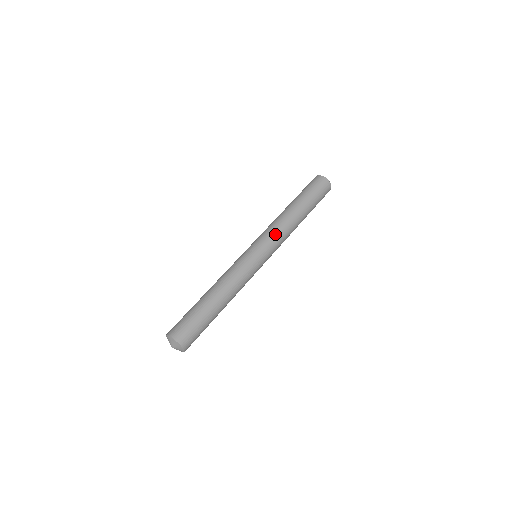
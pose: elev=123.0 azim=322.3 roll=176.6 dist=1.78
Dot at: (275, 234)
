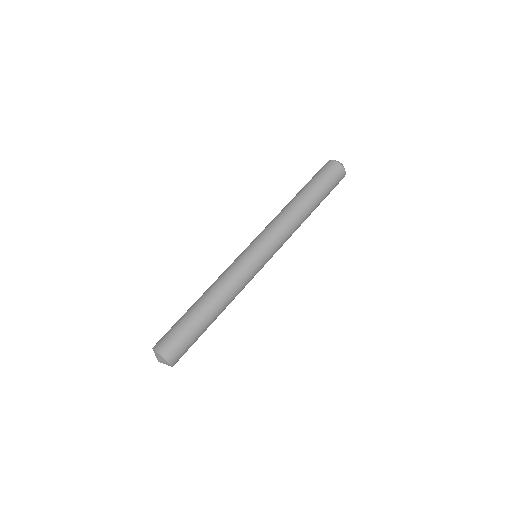
Dot at: (274, 228)
